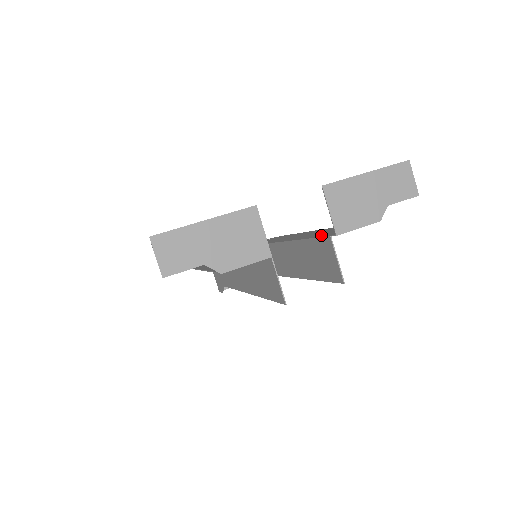
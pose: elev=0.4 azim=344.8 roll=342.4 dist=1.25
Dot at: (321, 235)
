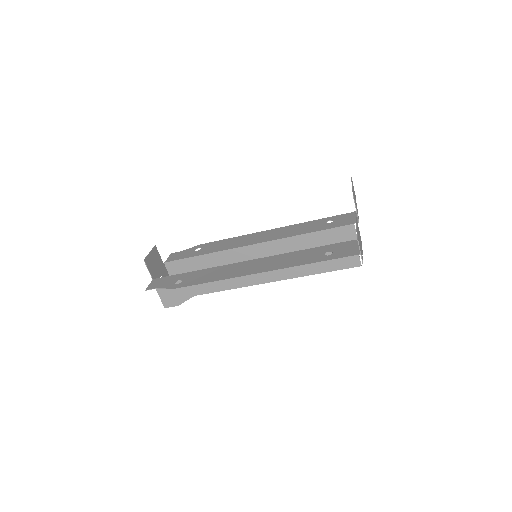
Dot at: (331, 226)
